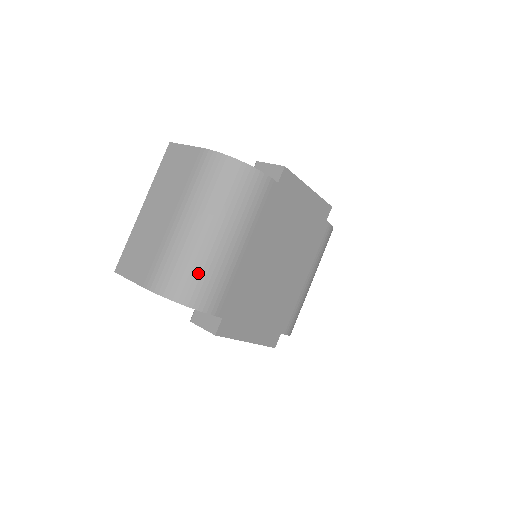
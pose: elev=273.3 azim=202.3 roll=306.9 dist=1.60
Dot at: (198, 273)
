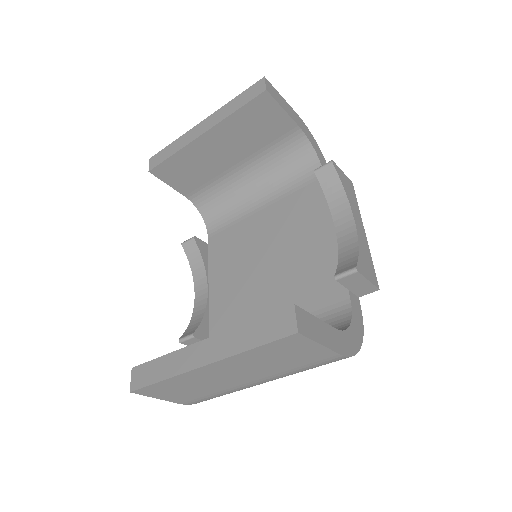
Dot at: occluded
